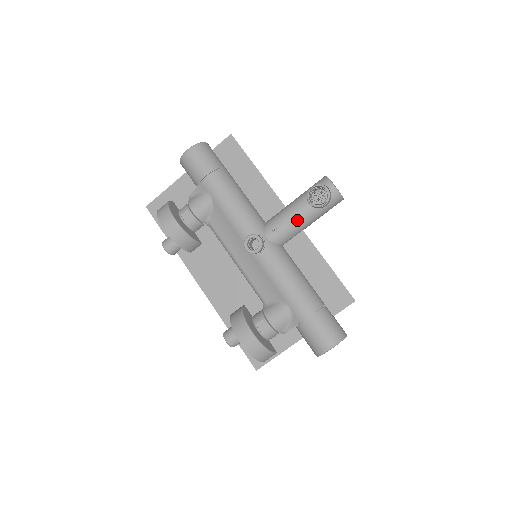
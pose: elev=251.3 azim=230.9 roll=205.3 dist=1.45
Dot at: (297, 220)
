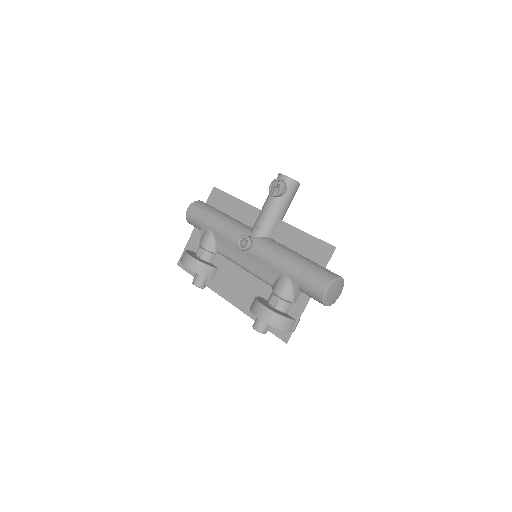
Dot at: (270, 212)
